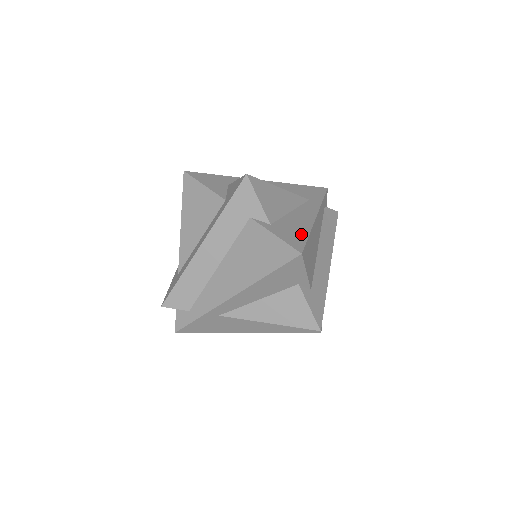
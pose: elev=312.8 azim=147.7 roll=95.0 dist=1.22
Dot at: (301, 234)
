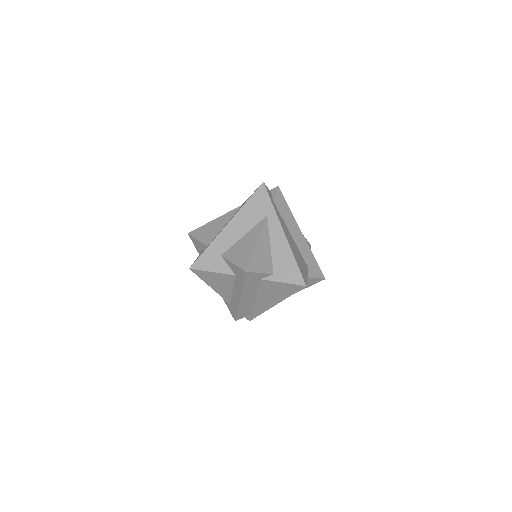
Dot at: (292, 266)
